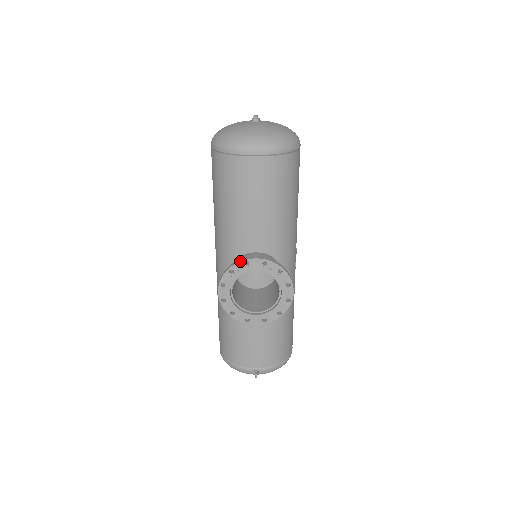
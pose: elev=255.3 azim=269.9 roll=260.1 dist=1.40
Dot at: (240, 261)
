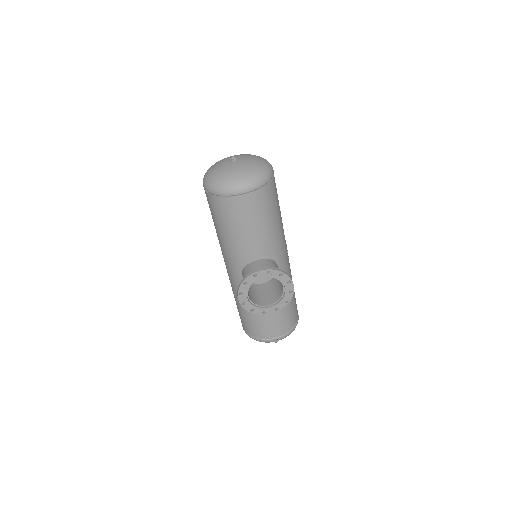
Dot at: (250, 275)
